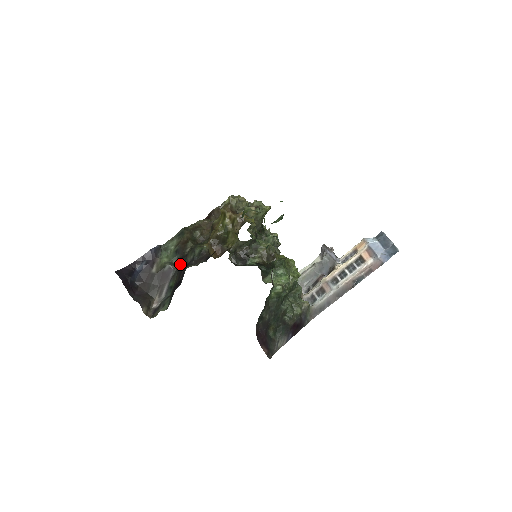
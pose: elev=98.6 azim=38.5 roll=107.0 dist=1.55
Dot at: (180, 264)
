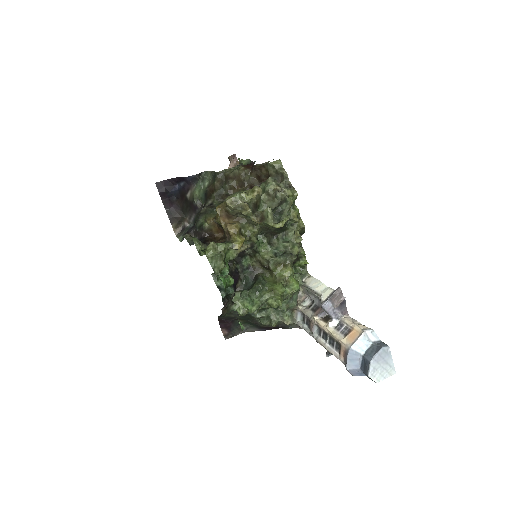
Dot at: occluded
